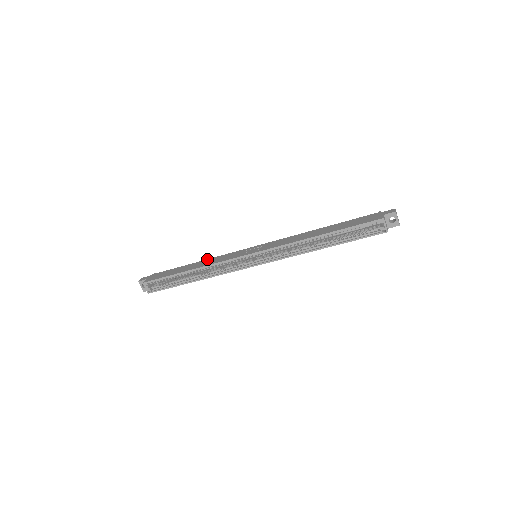
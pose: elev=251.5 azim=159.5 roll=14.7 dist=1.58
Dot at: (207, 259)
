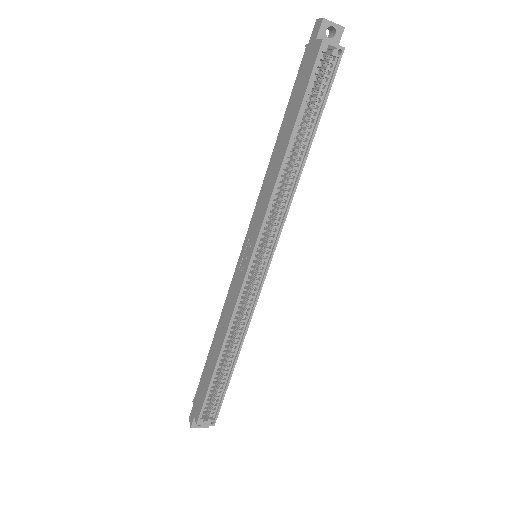
Dot at: (218, 322)
